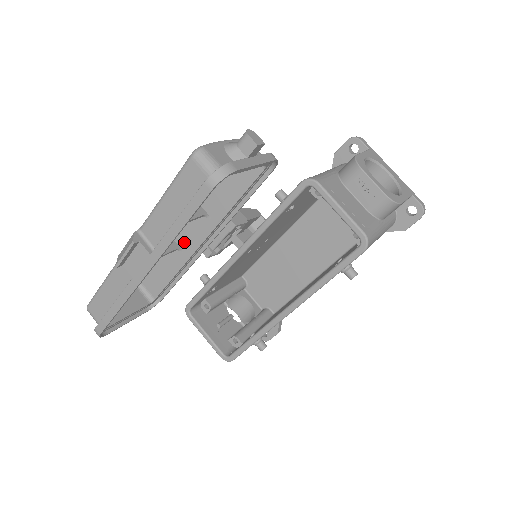
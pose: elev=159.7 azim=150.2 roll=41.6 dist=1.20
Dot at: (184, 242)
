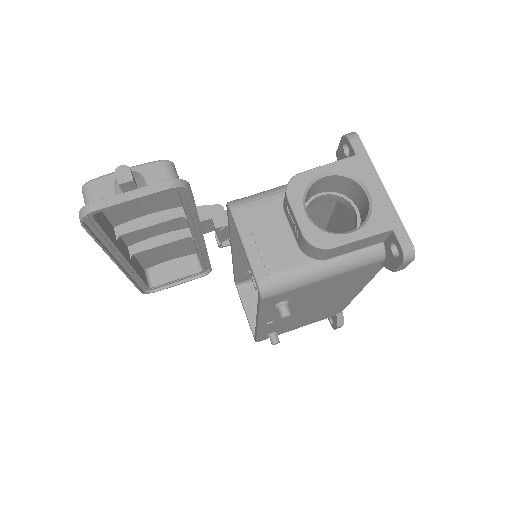
Dot at: occluded
